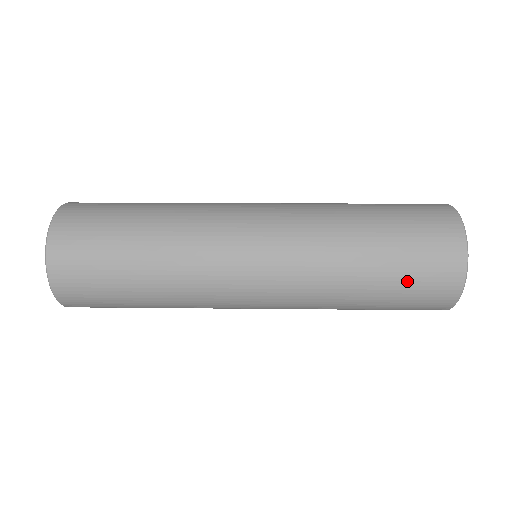
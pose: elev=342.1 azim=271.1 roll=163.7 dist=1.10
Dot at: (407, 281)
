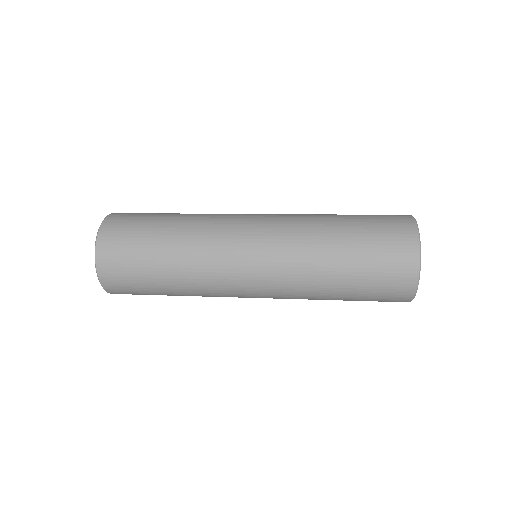
Dot at: (369, 291)
